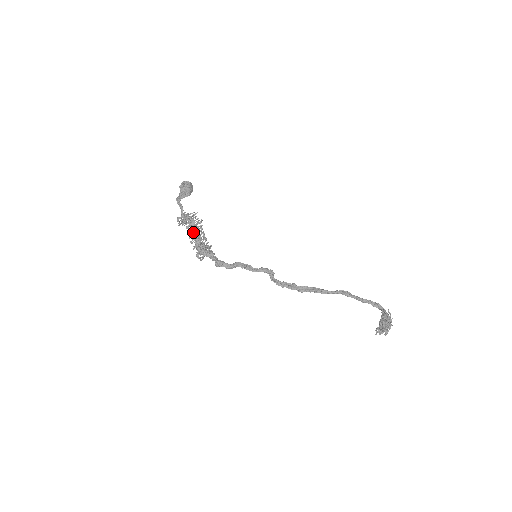
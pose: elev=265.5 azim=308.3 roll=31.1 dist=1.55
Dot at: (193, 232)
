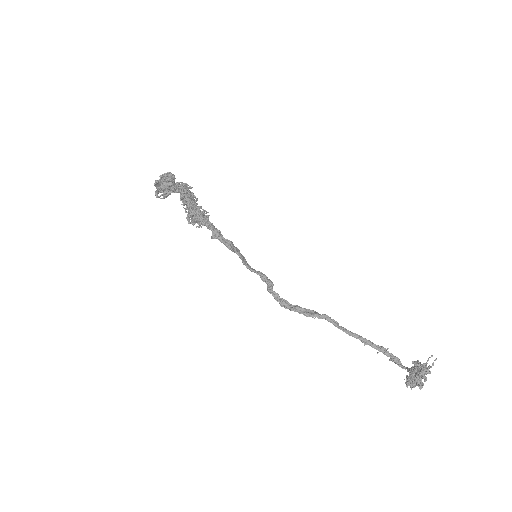
Dot at: (186, 197)
